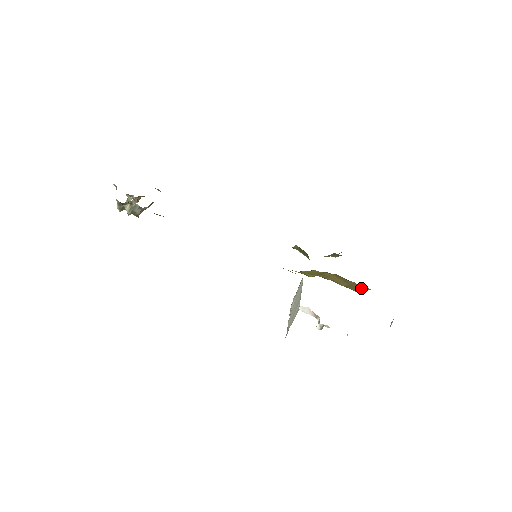
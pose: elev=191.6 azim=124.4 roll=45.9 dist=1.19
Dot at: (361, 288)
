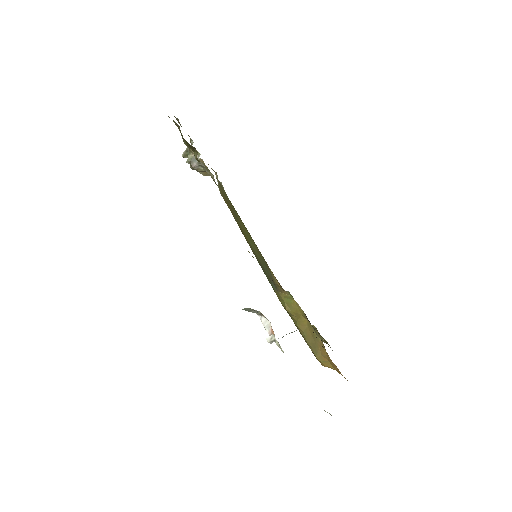
Dot at: (323, 353)
